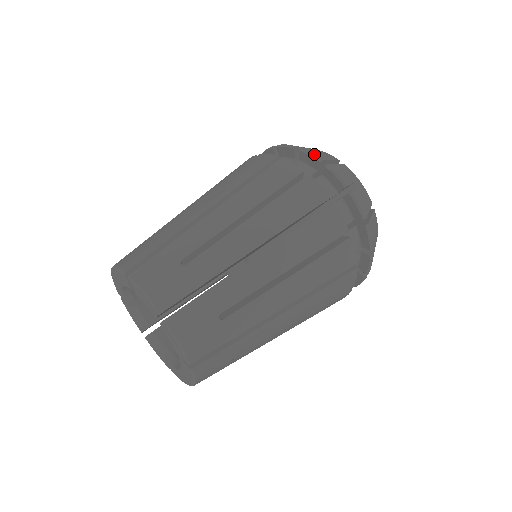
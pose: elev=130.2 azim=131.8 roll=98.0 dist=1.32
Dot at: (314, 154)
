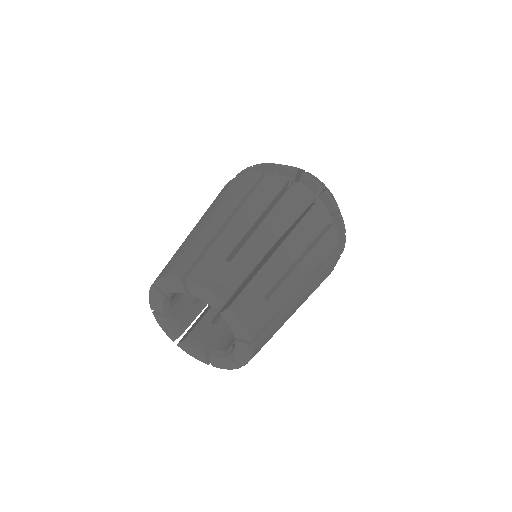
Dot at: (244, 169)
